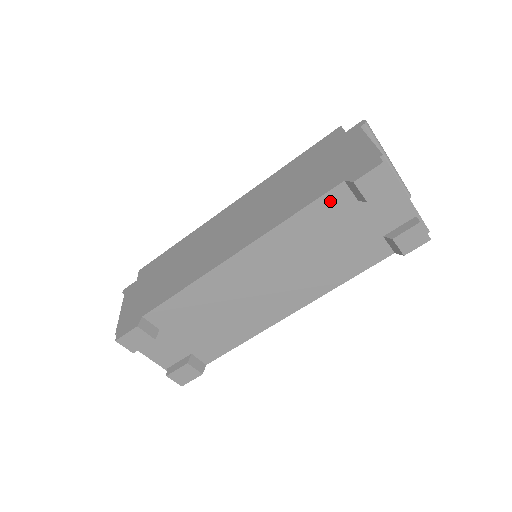
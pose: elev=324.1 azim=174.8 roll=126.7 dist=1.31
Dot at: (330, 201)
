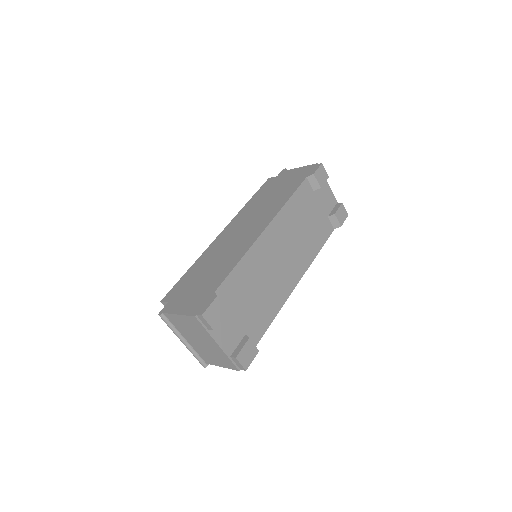
Dot at: (303, 190)
